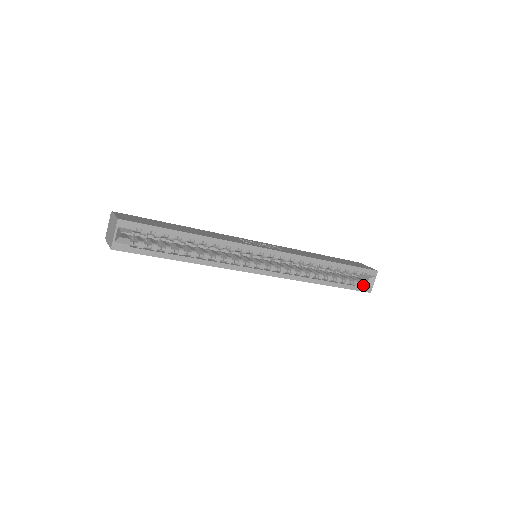
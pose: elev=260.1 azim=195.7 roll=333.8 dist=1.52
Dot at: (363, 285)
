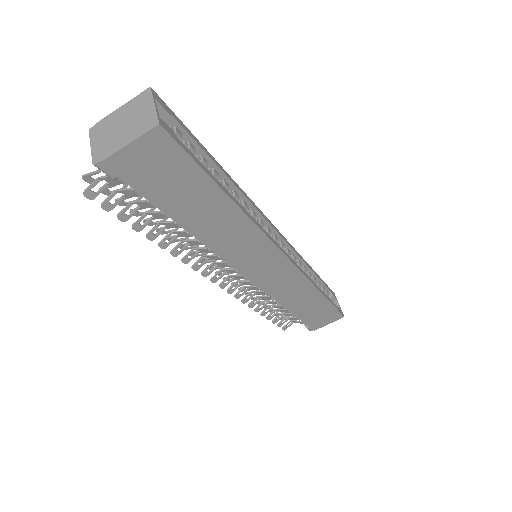
Dot at: (337, 306)
